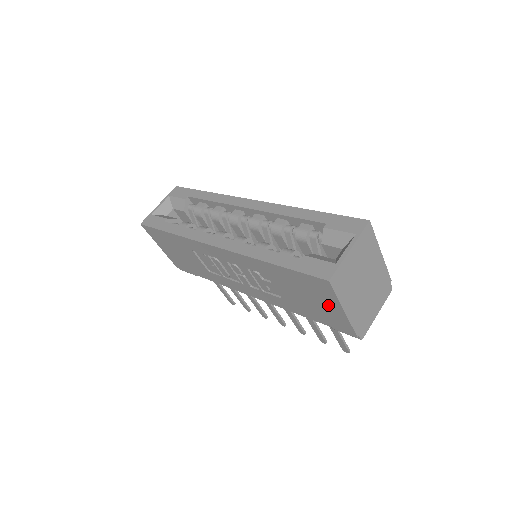
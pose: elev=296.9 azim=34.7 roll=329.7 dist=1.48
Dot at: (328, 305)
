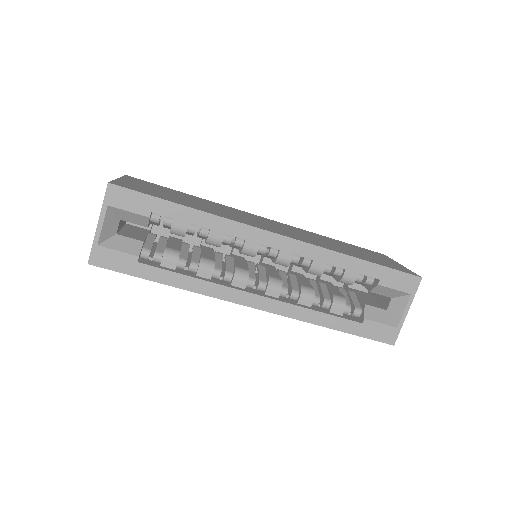
Dot at: occluded
